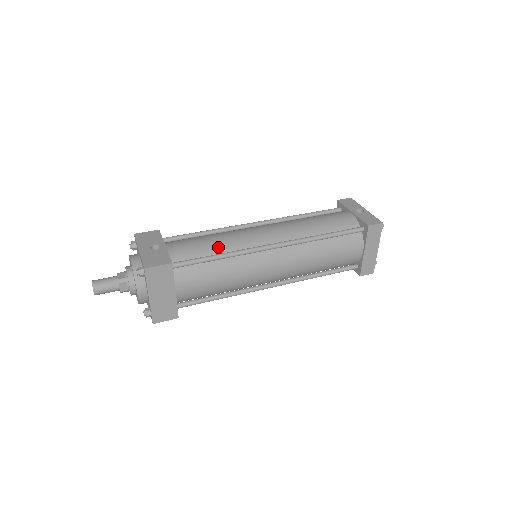
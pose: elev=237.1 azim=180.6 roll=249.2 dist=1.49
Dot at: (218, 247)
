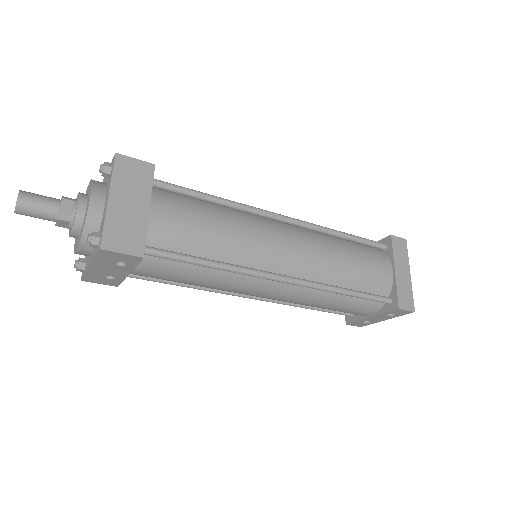
Dot at: occluded
